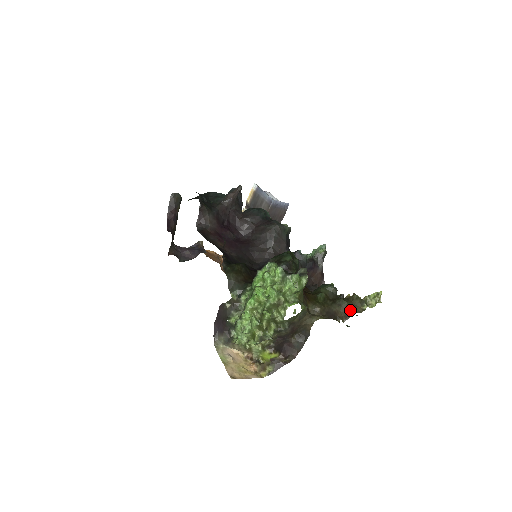
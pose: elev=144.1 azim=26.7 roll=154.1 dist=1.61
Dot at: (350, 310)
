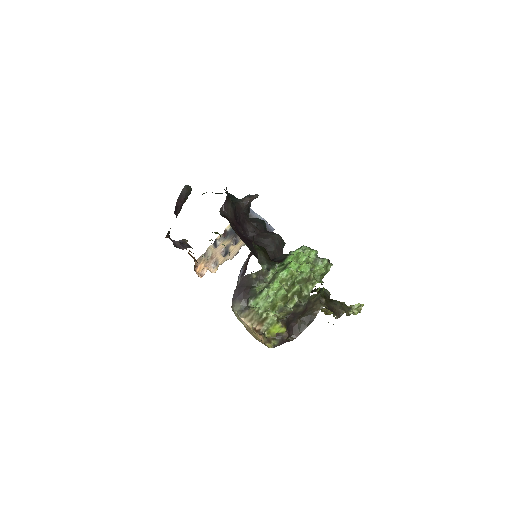
Dot at: (342, 310)
